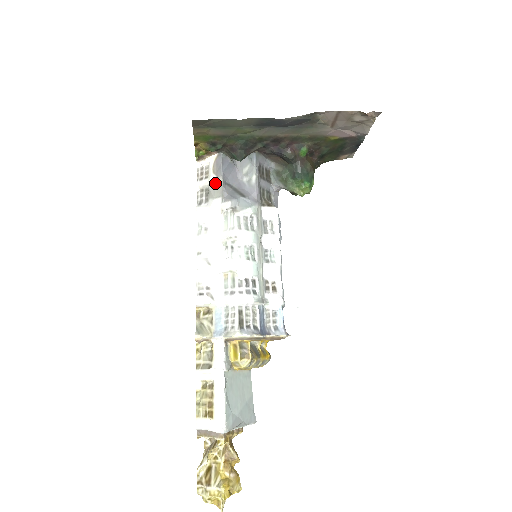
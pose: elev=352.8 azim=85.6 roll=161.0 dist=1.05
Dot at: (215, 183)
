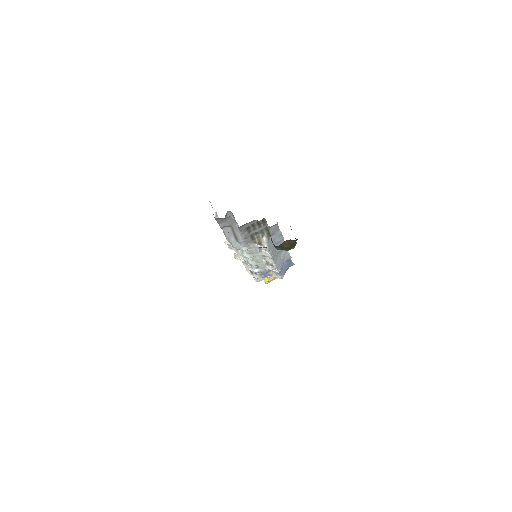
Dot at: occluded
